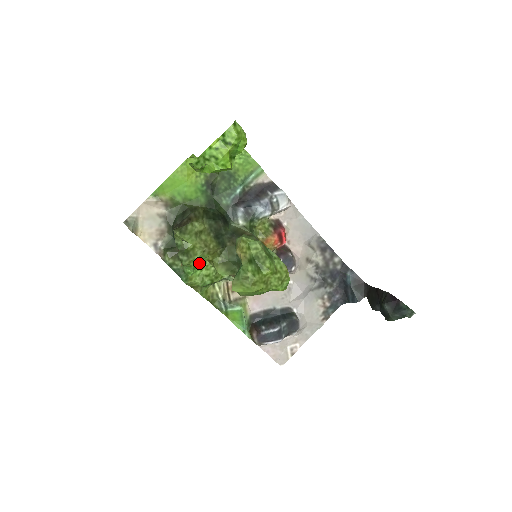
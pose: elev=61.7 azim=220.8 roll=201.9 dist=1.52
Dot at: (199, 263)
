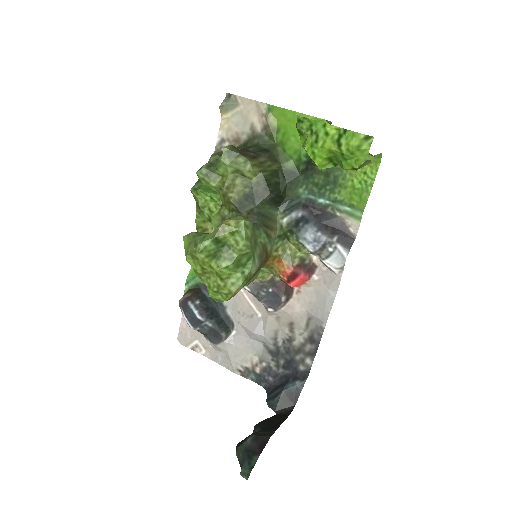
Dot at: (214, 192)
